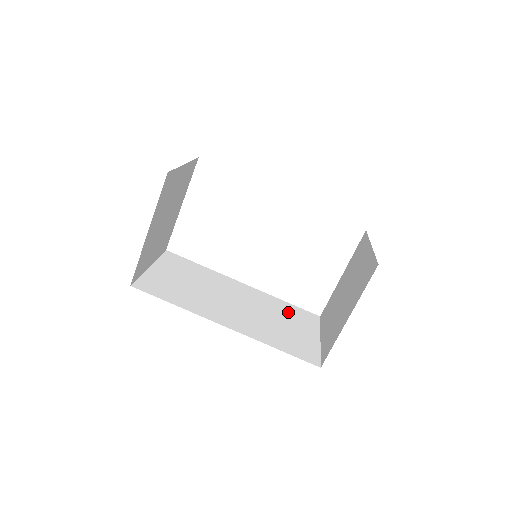
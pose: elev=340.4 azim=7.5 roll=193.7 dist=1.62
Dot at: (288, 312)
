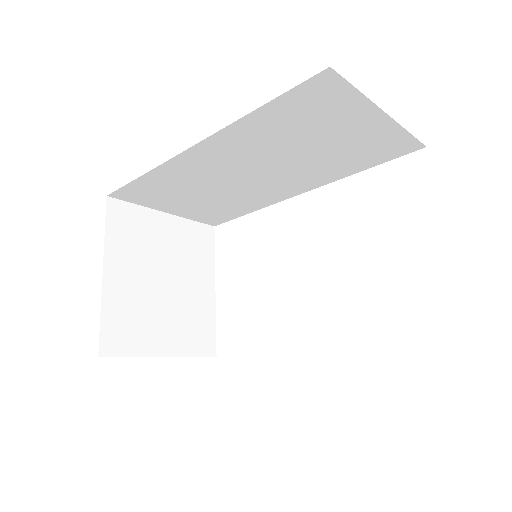
Dot at: occluded
